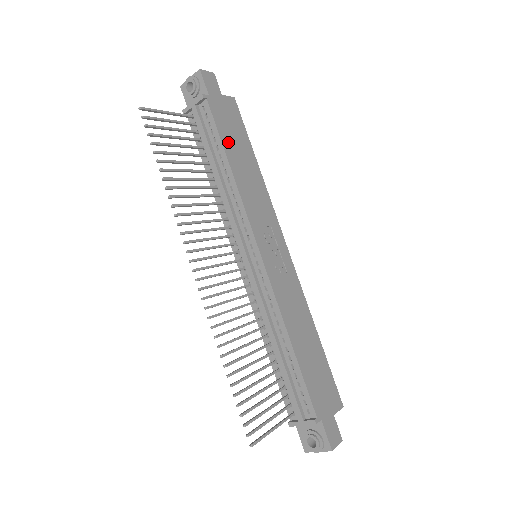
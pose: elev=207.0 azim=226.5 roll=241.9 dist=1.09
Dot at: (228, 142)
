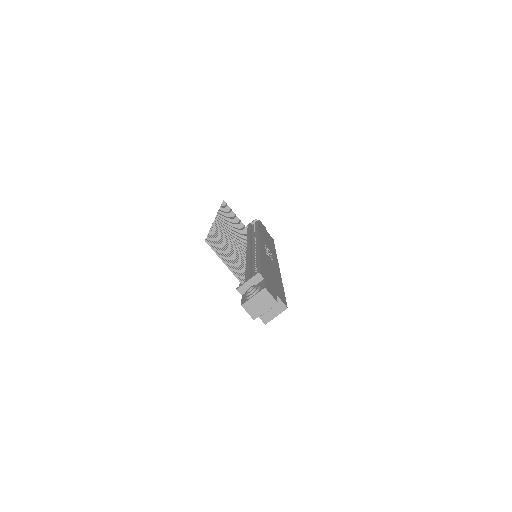
Dot at: (262, 230)
